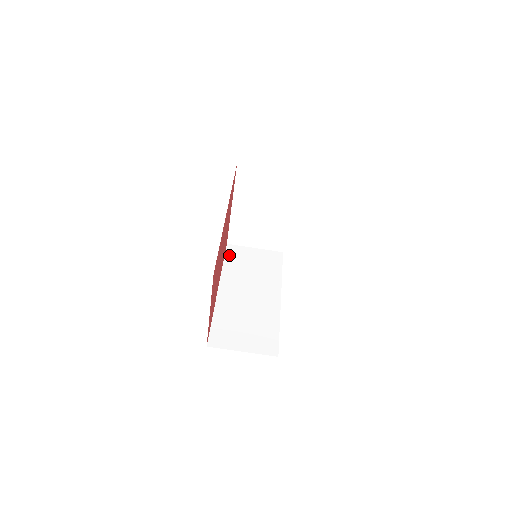
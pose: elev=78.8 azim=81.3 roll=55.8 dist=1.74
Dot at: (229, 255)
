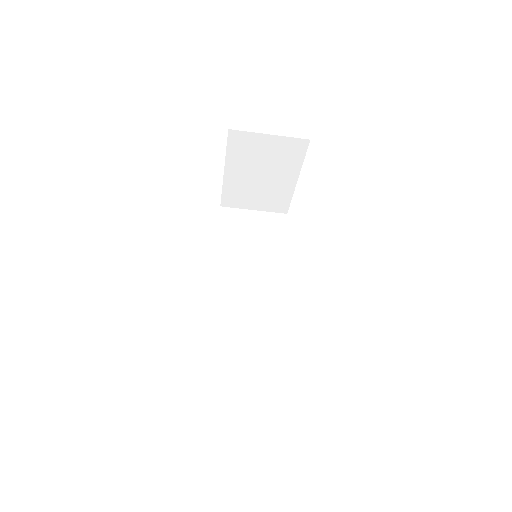
Dot at: (223, 224)
